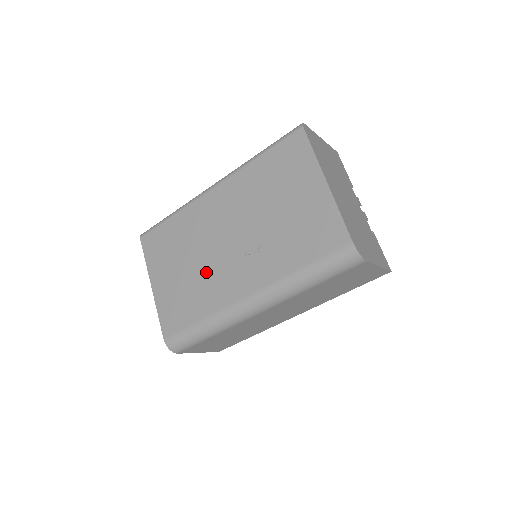
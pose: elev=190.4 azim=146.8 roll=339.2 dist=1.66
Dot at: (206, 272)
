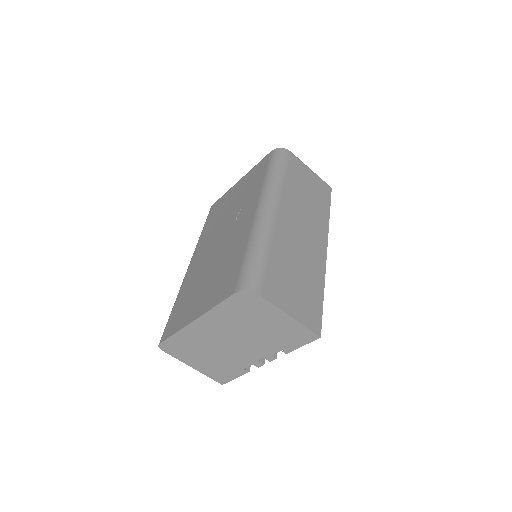
Dot at: (223, 254)
